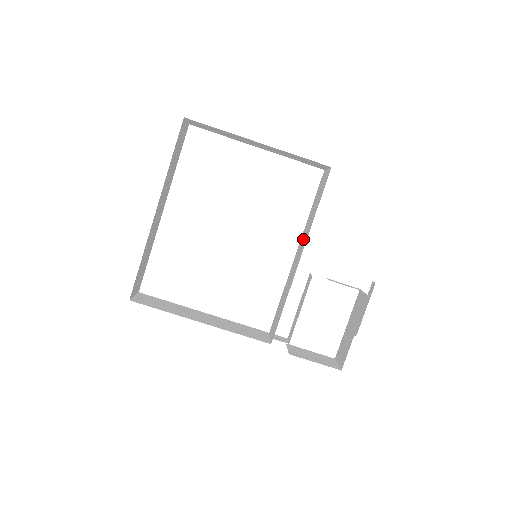
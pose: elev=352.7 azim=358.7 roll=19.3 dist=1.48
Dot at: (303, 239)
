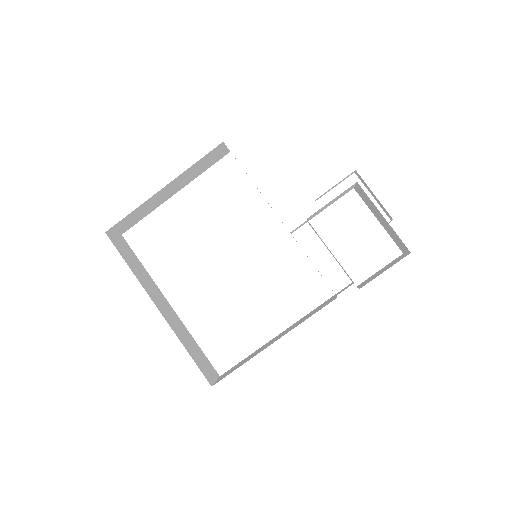
Dot at: occluded
